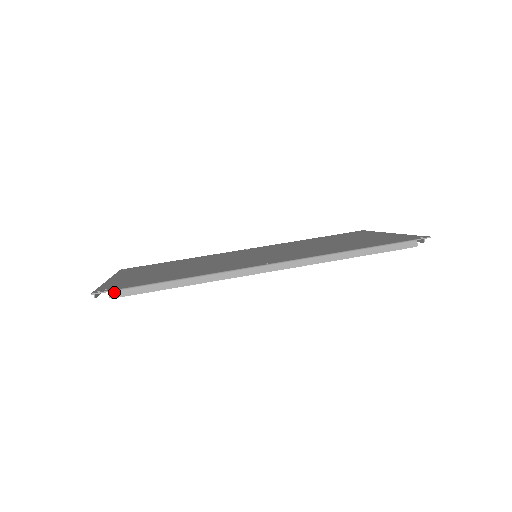
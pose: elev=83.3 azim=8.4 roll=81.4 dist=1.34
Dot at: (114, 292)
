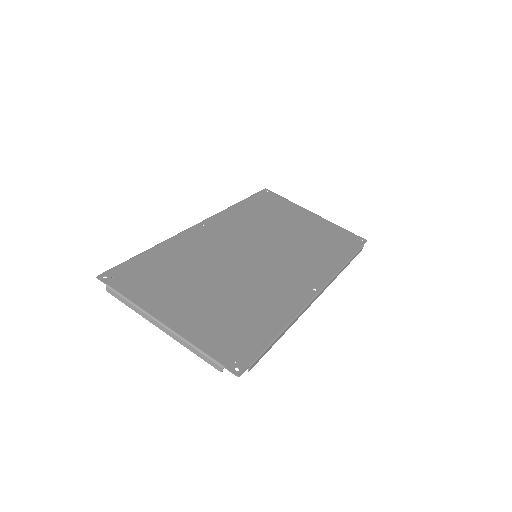
Dot at: (252, 365)
